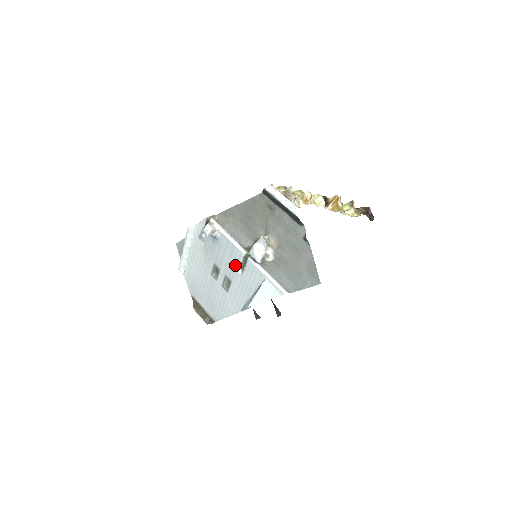
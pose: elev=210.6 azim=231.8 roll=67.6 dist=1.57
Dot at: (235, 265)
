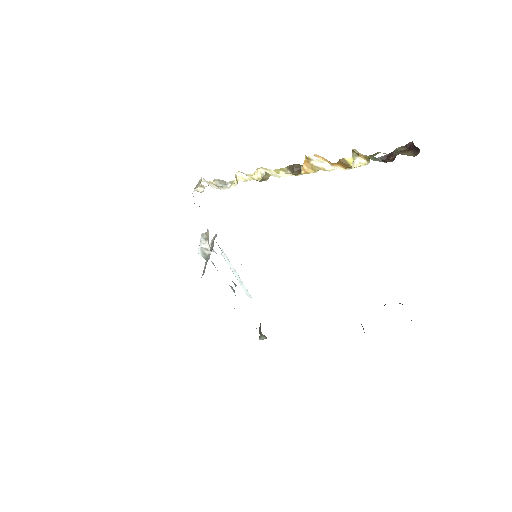
Dot at: occluded
